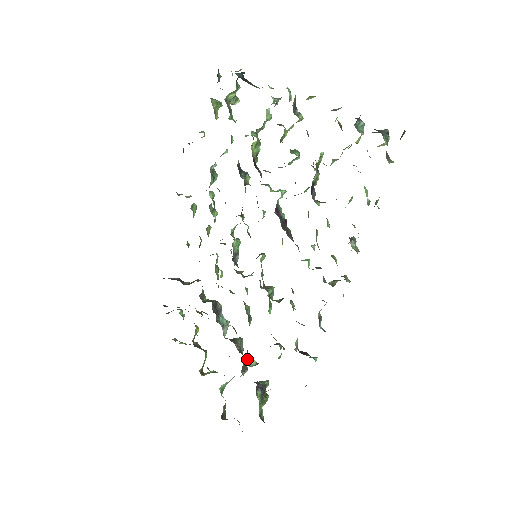
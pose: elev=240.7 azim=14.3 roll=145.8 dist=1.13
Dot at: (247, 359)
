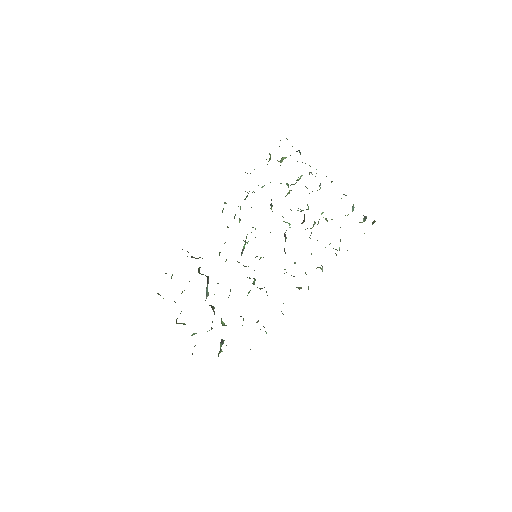
Dot at: (221, 320)
